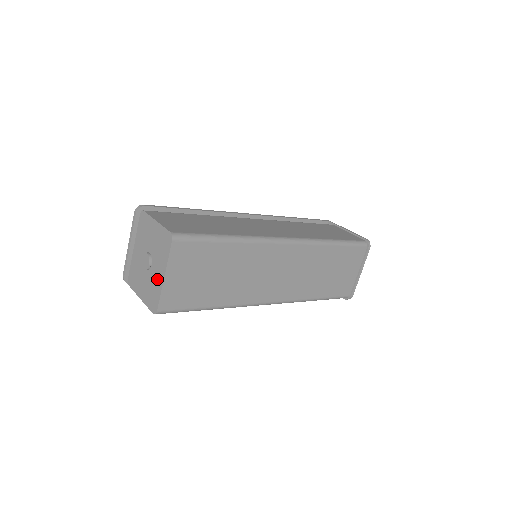
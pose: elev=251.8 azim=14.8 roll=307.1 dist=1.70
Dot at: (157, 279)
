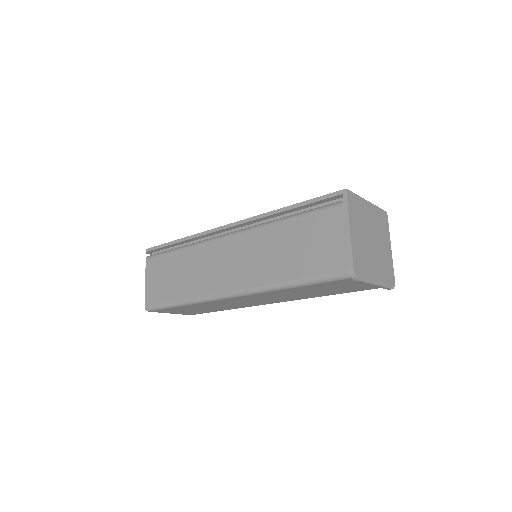
Dot at: occluded
